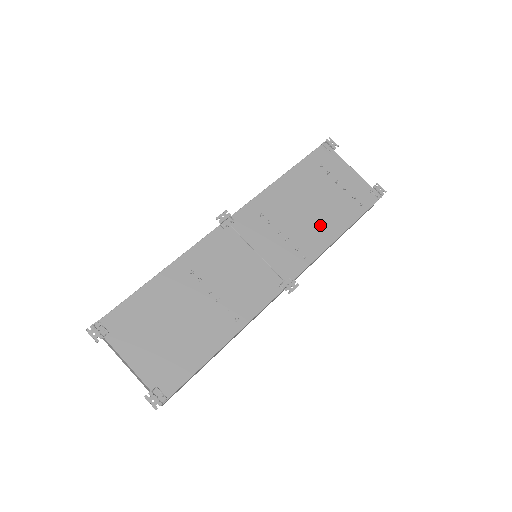
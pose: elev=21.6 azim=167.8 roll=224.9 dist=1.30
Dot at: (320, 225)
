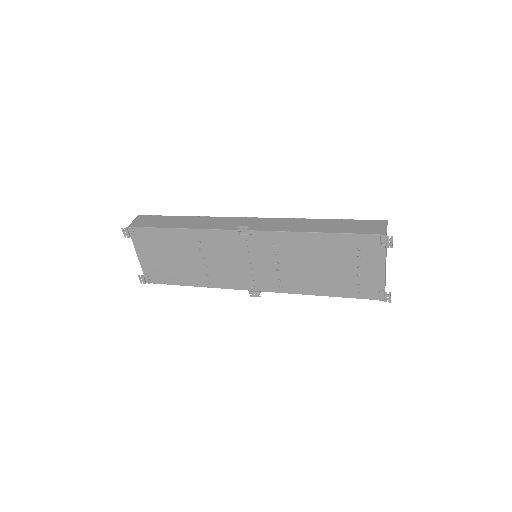
Dot at: (312, 280)
